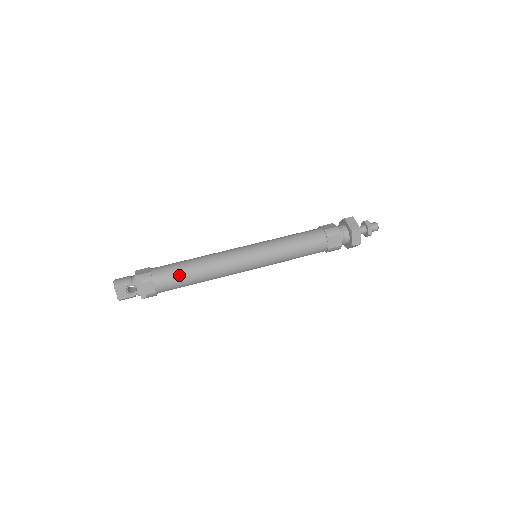
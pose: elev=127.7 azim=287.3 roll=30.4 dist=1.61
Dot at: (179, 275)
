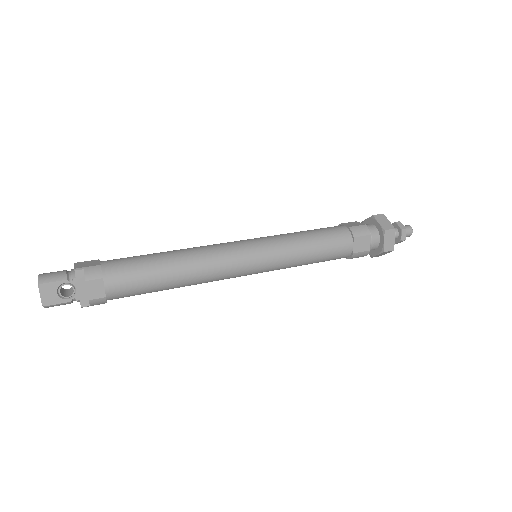
Dot at: (145, 273)
